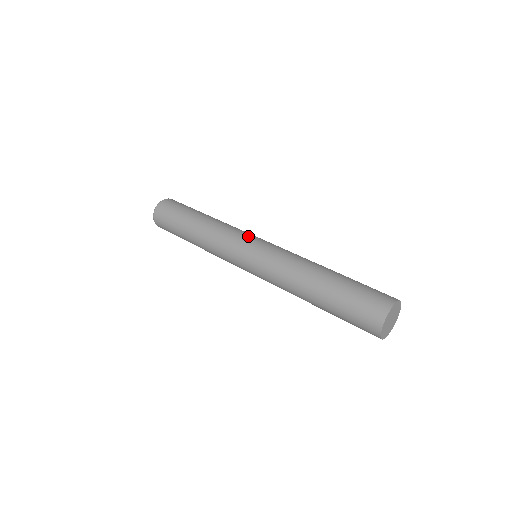
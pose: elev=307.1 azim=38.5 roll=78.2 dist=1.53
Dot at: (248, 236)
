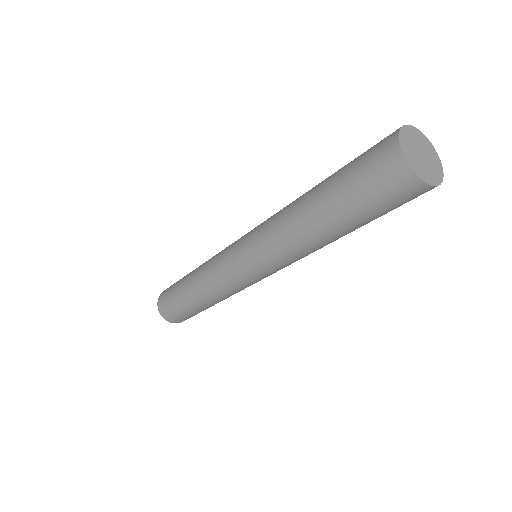
Dot at: occluded
